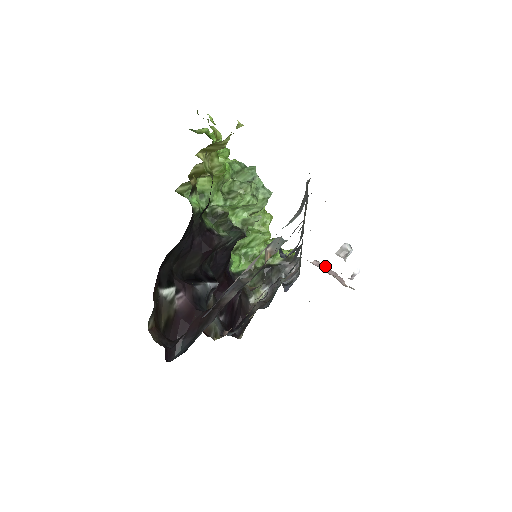
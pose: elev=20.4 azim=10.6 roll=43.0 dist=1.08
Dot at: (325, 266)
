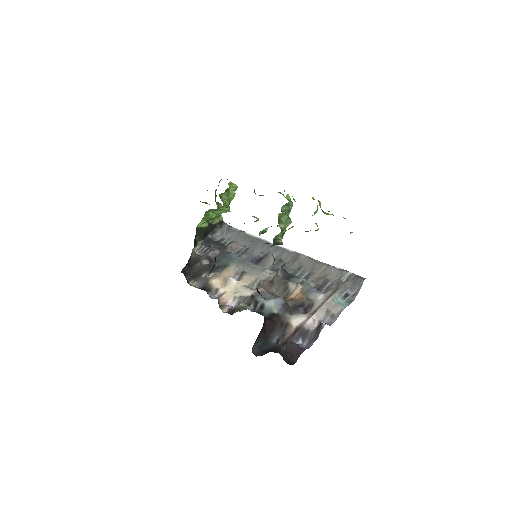
Dot at: occluded
